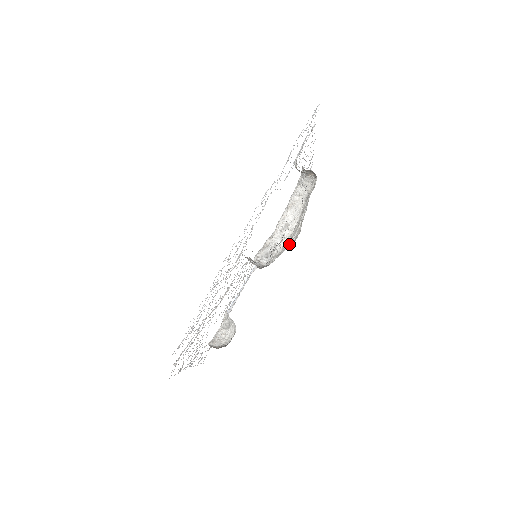
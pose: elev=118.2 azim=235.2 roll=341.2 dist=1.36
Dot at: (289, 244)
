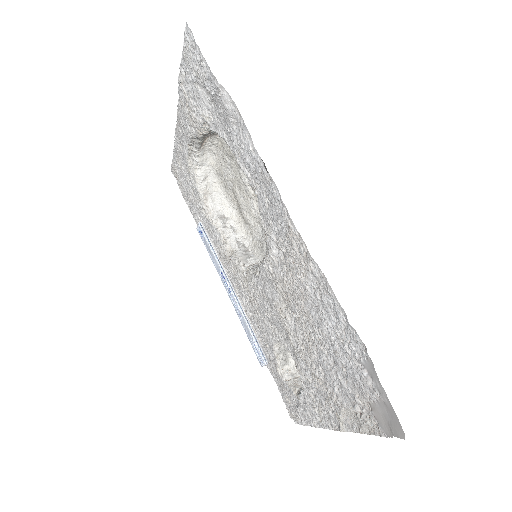
Dot at: (260, 219)
